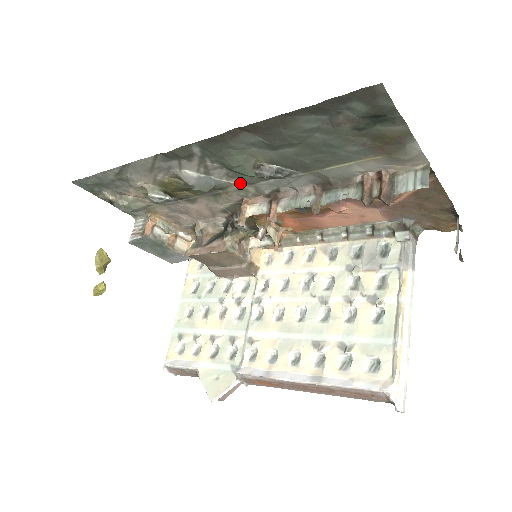
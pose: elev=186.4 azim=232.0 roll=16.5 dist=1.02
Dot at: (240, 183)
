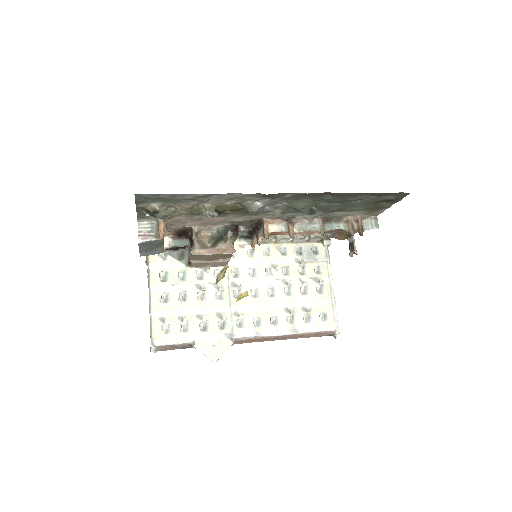
Dot at: (278, 212)
